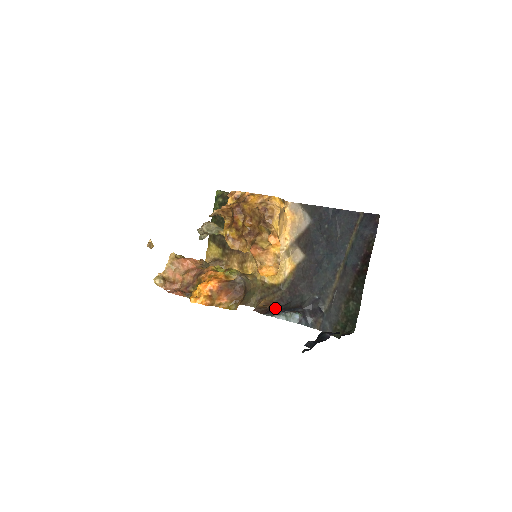
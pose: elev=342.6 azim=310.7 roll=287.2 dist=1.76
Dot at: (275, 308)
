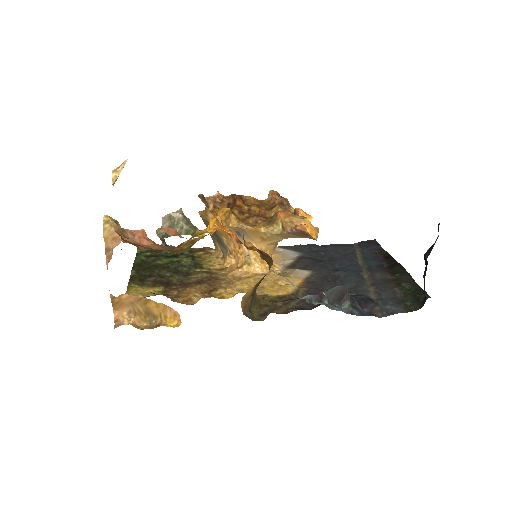
Dot at: occluded
